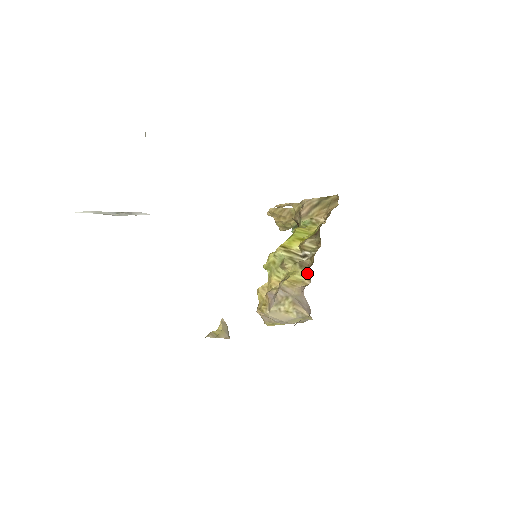
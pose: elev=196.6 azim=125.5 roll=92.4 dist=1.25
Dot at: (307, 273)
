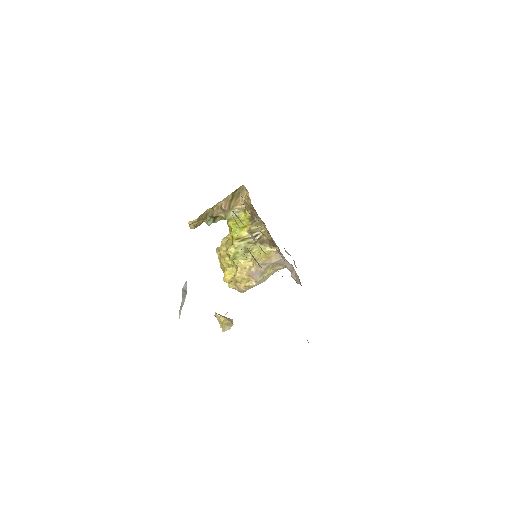
Dot at: (269, 245)
